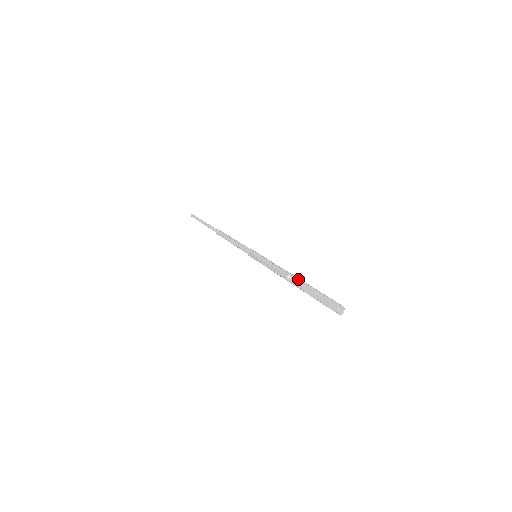
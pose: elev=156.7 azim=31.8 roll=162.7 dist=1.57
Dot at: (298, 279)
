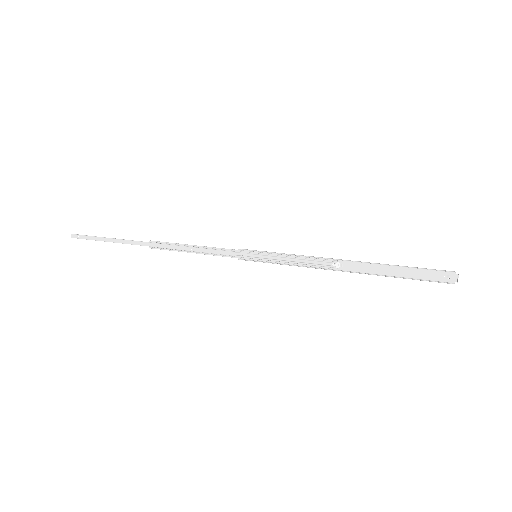
Dot at: (357, 263)
